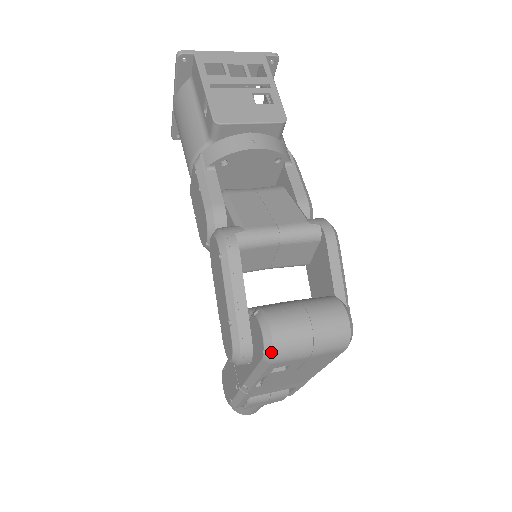
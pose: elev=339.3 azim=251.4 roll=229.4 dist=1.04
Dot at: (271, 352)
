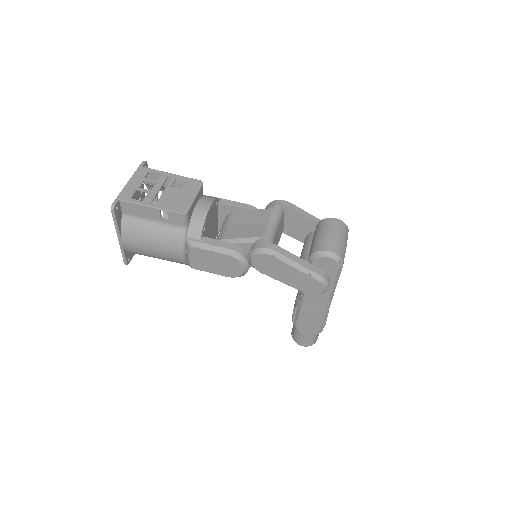
Dot at: (340, 259)
